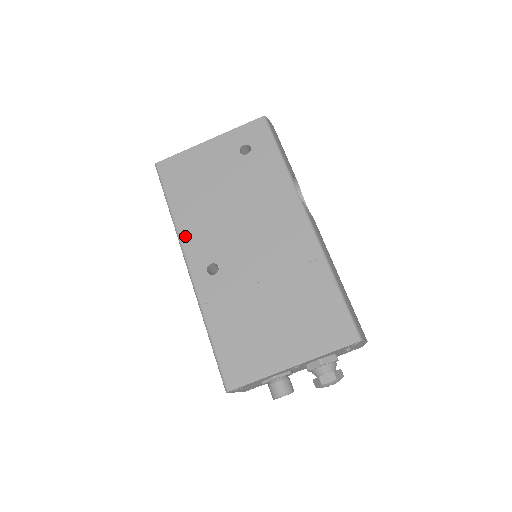
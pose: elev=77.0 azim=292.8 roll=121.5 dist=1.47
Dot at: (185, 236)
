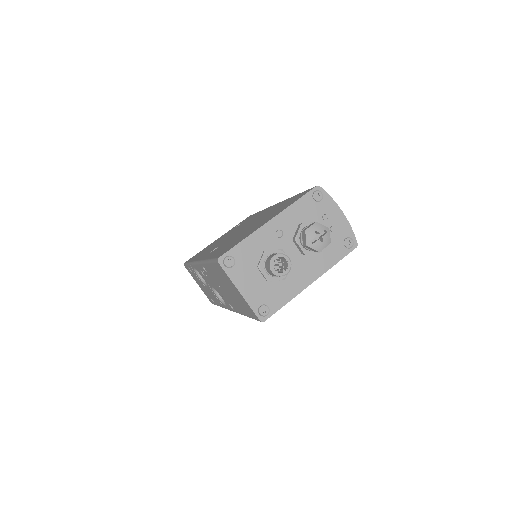
Dot at: occluded
